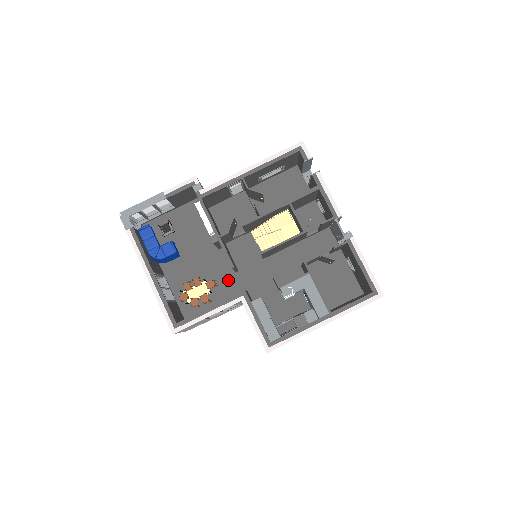
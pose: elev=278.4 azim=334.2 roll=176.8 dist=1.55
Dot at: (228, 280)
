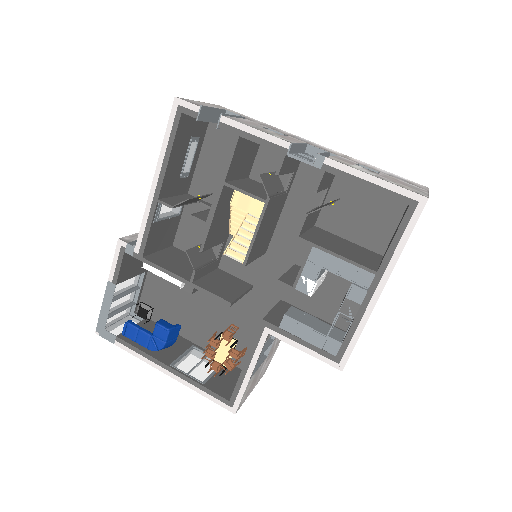
Dot at: (252, 303)
